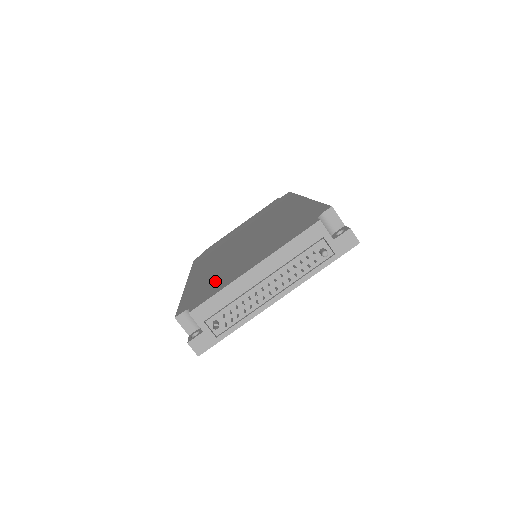
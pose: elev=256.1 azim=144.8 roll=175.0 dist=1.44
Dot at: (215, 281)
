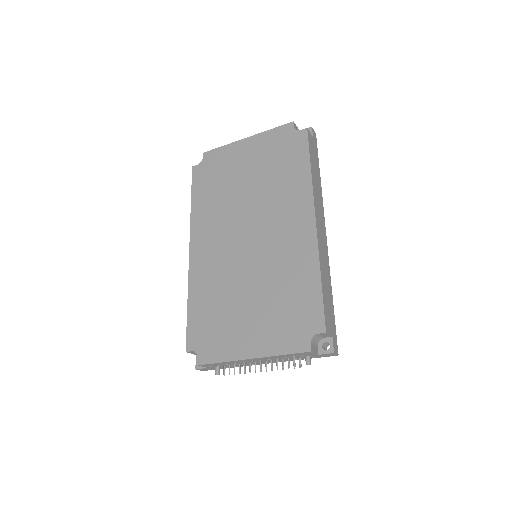
Dot at: (218, 323)
